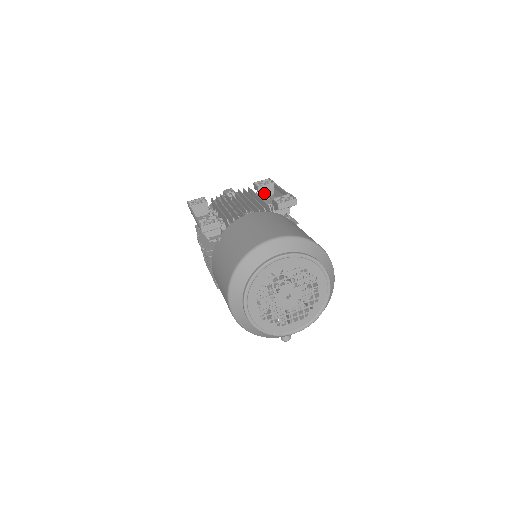
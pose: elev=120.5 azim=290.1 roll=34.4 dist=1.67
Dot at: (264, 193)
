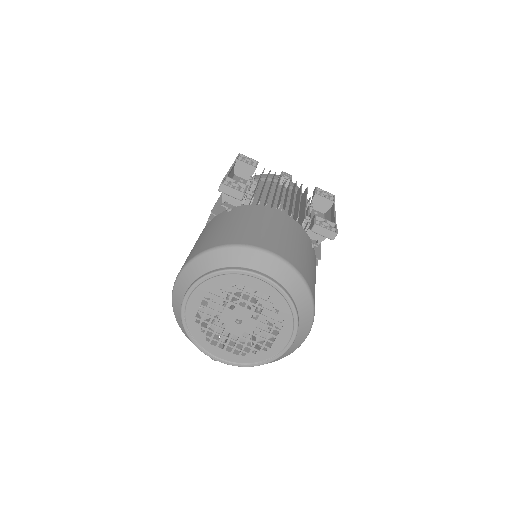
Dot at: (317, 204)
